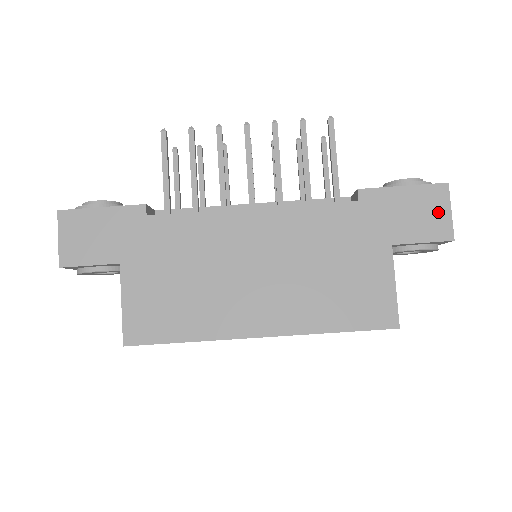
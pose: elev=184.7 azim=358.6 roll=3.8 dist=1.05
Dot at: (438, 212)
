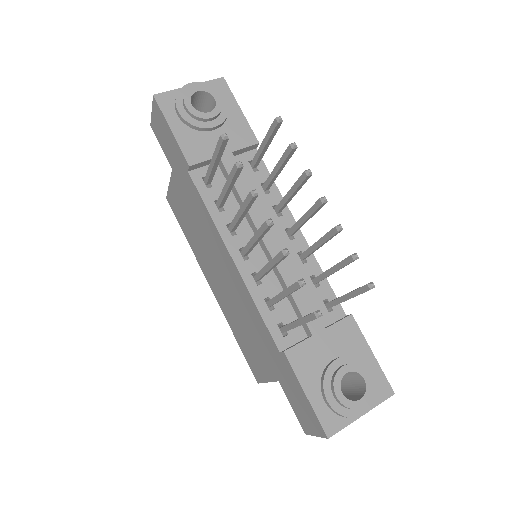
Dot at: (310, 424)
